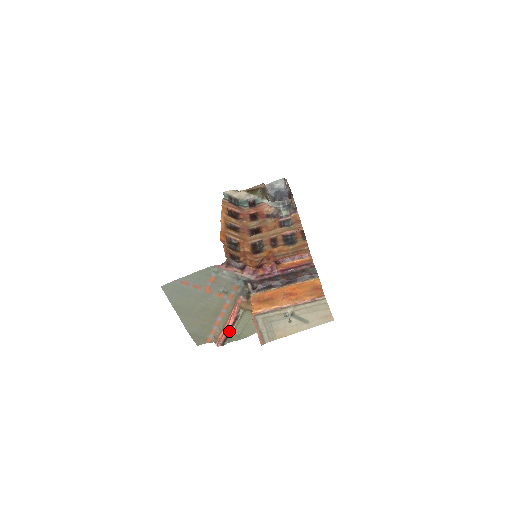
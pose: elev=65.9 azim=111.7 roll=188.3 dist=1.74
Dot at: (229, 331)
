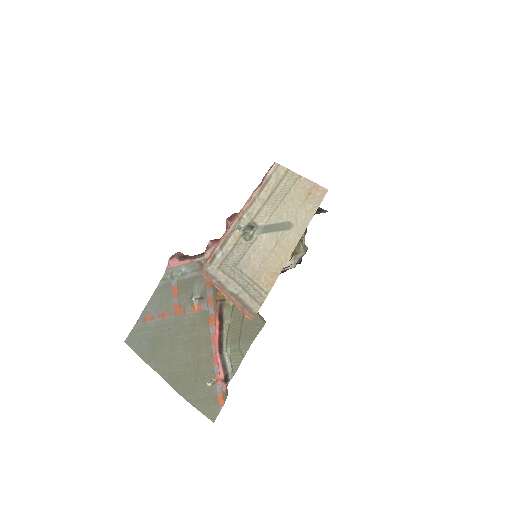
Dot at: (218, 346)
